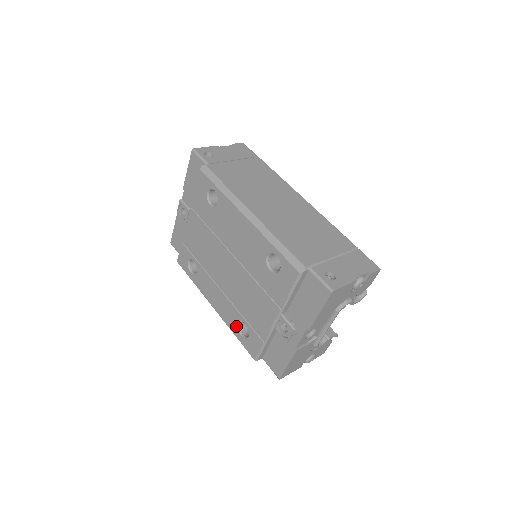
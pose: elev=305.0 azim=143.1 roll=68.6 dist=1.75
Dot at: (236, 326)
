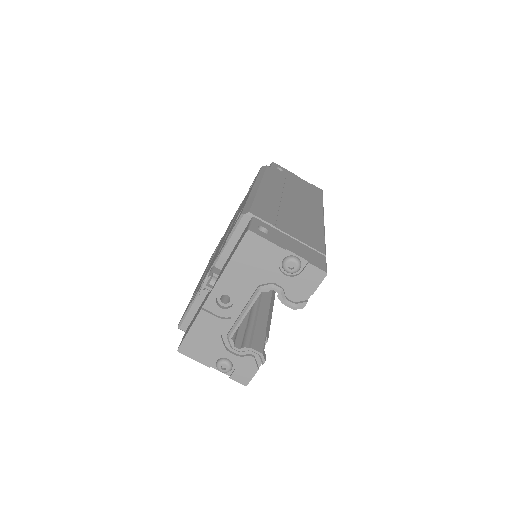
Dot at: occluded
